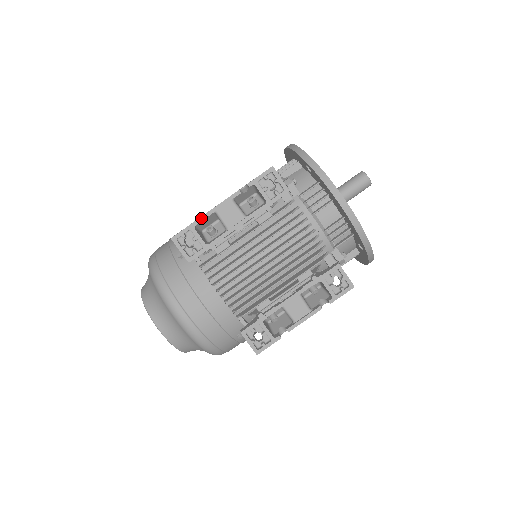
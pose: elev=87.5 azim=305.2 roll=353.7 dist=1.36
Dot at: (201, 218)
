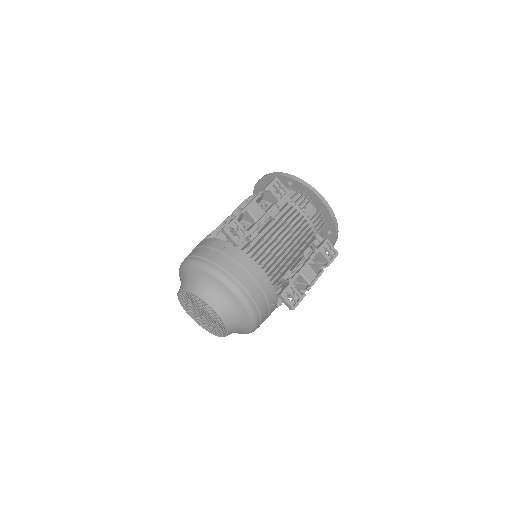
Dot at: occluded
